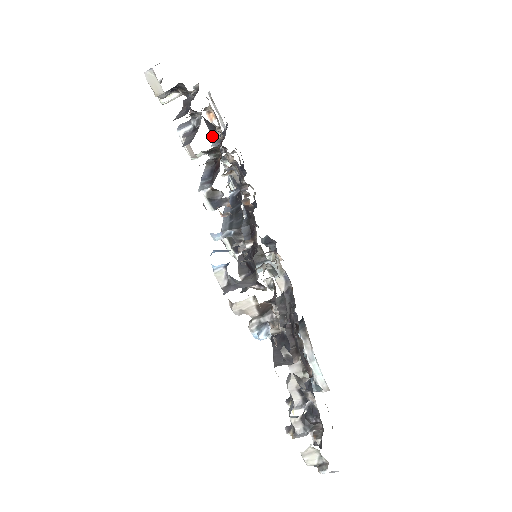
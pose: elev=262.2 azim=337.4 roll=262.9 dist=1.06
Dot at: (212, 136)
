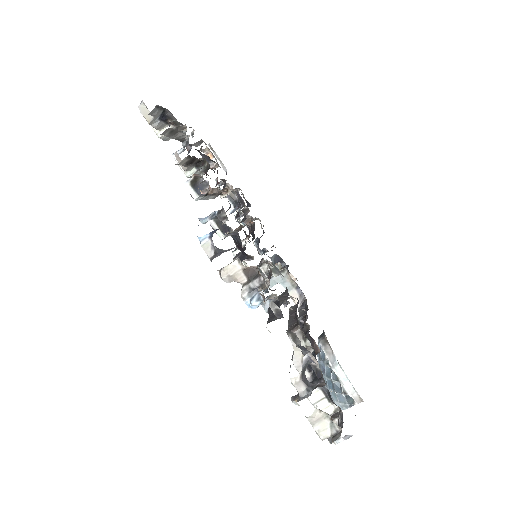
Dot at: occluded
